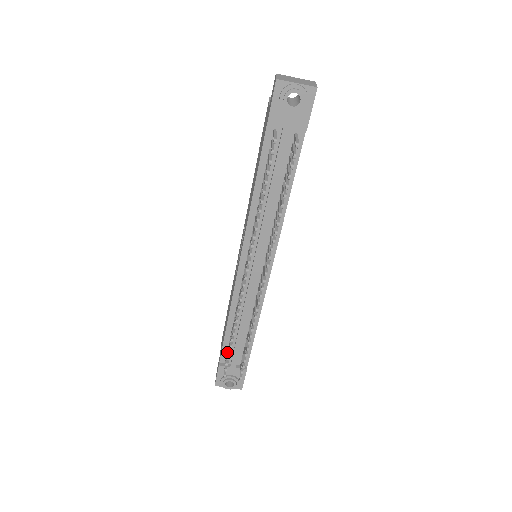
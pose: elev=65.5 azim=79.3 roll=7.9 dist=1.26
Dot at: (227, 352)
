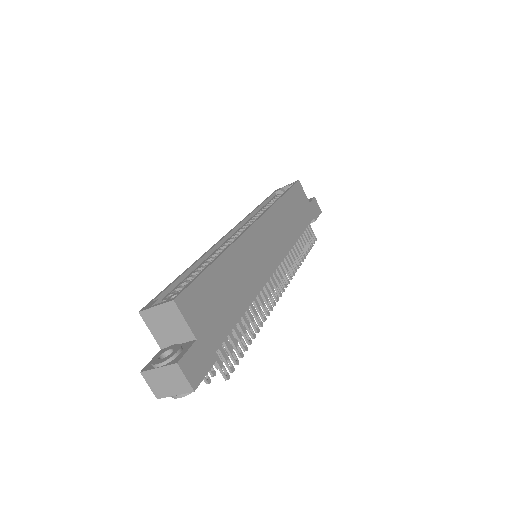
Dot at: occluded
